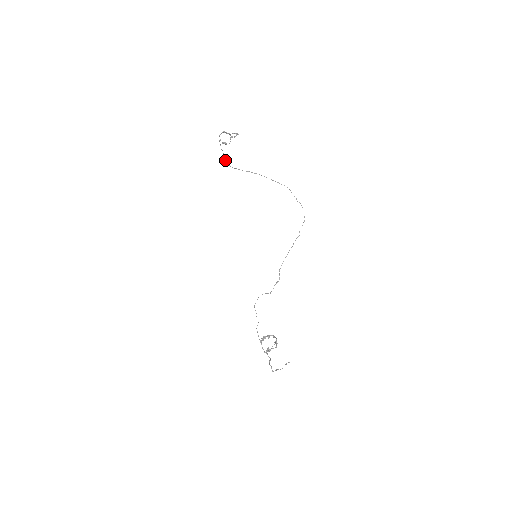
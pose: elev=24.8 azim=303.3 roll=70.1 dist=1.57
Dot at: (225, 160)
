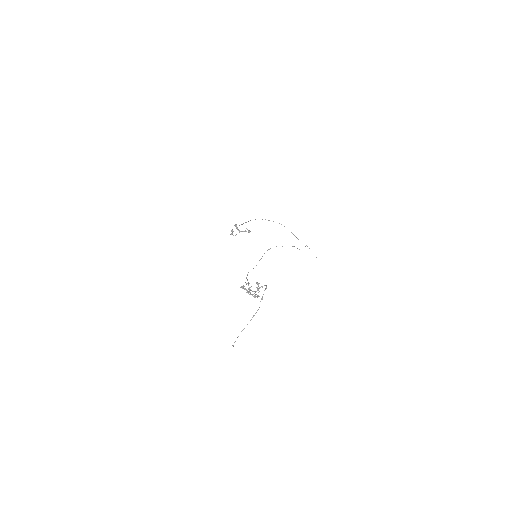
Dot at: (250, 220)
